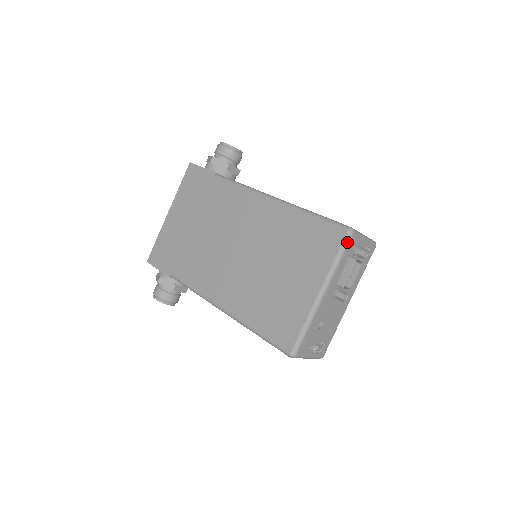
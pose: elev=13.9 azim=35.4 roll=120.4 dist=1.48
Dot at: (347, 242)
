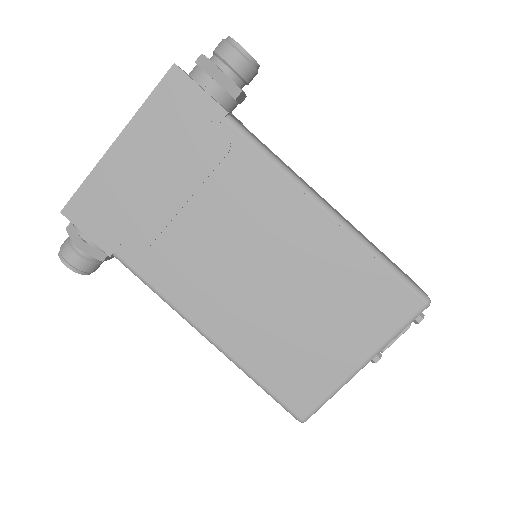
Dot at: occluded
